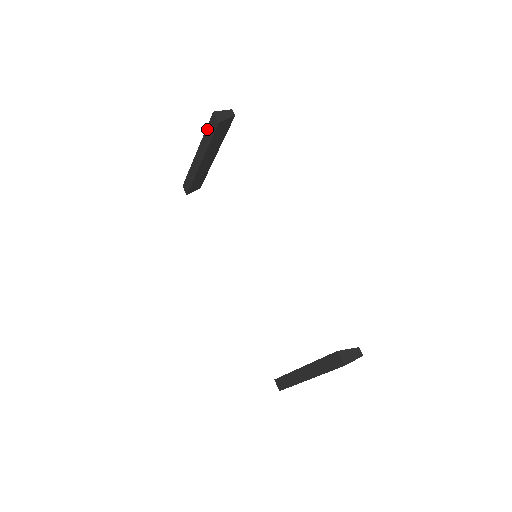
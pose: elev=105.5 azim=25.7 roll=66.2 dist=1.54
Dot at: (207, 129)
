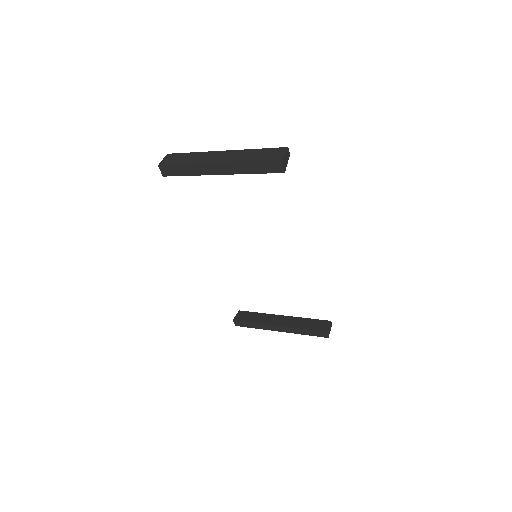
Dot at: (257, 163)
